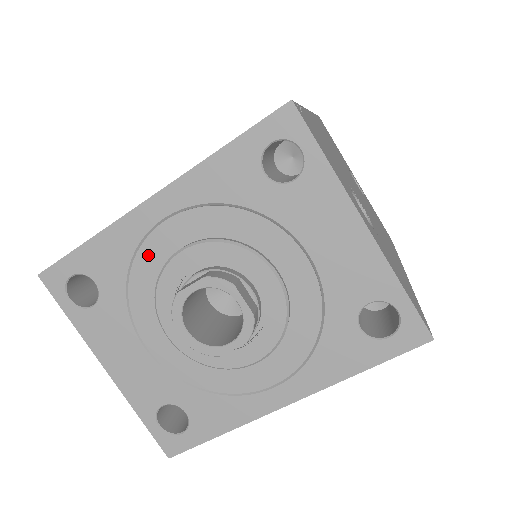
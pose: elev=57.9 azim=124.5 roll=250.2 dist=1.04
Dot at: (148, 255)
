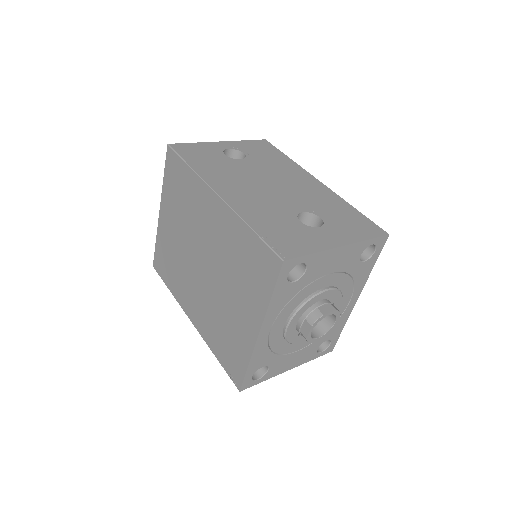
Dot at: (274, 341)
